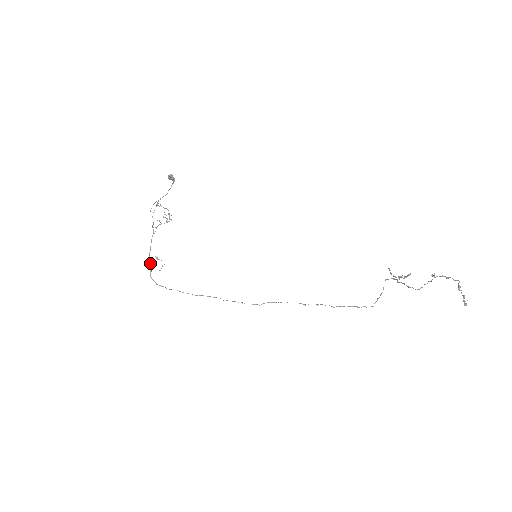
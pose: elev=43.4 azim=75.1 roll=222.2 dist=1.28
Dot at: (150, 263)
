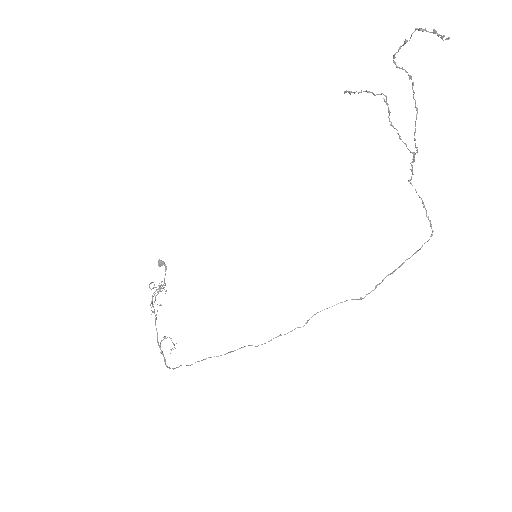
Dot at: (161, 351)
